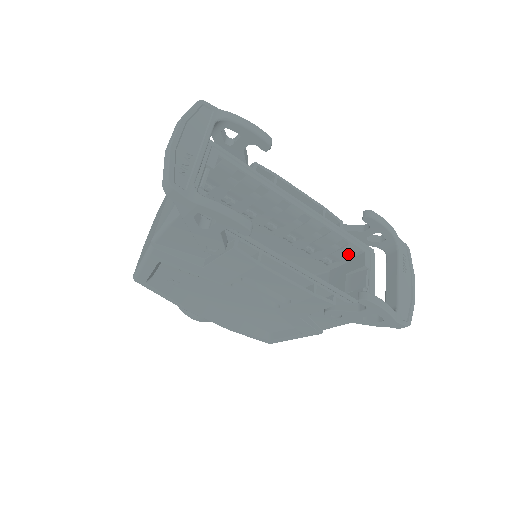
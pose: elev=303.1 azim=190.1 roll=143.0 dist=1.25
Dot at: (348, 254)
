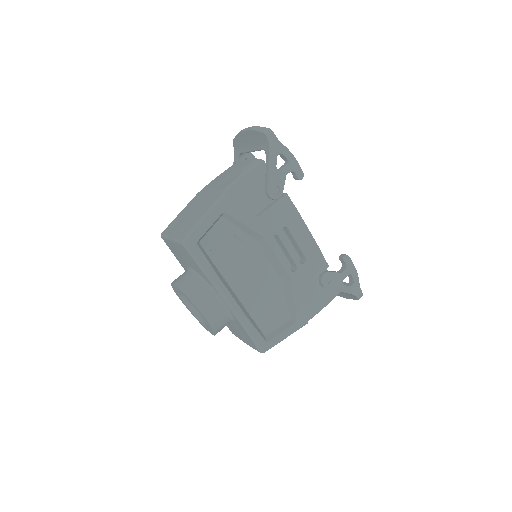
Dot at: occluded
